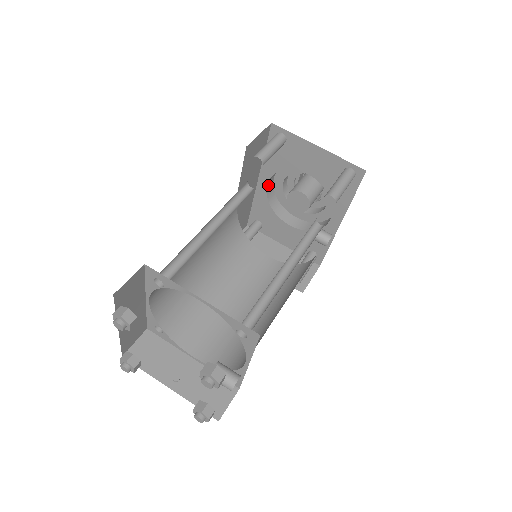
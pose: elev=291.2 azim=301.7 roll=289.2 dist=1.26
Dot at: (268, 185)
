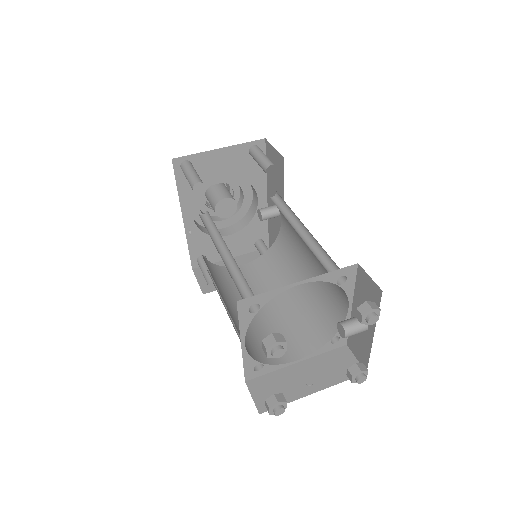
Dot at: (192, 218)
